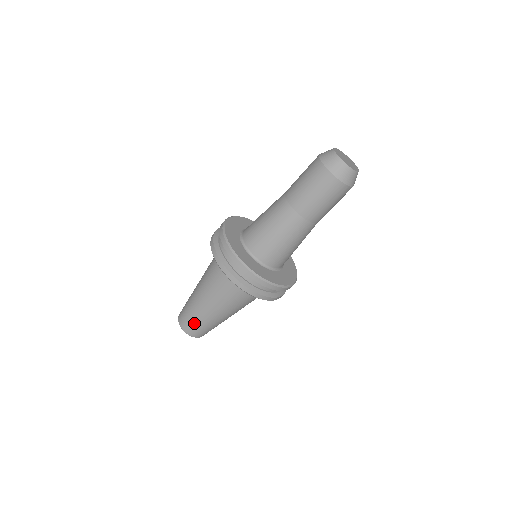
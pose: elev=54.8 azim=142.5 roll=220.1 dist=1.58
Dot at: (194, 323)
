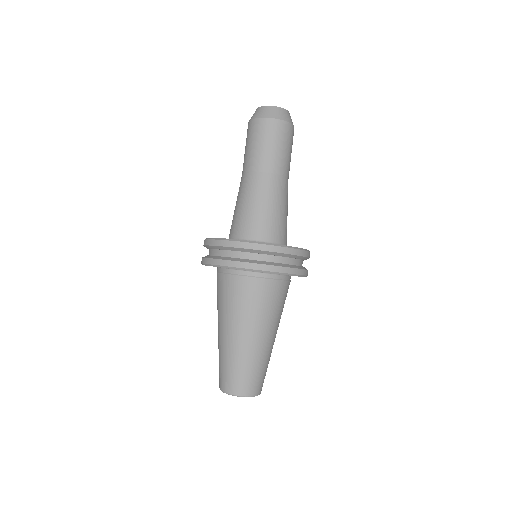
Dot at: (221, 367)
